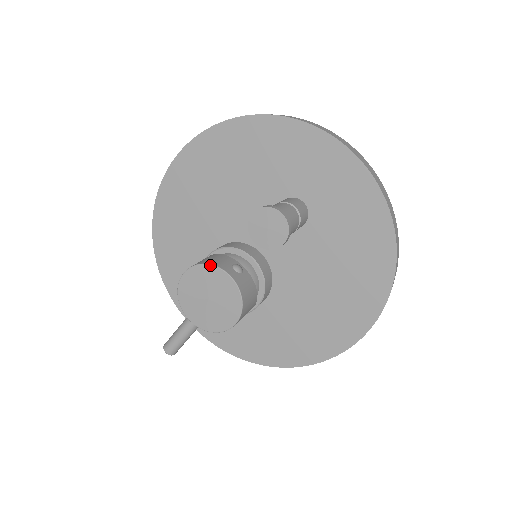
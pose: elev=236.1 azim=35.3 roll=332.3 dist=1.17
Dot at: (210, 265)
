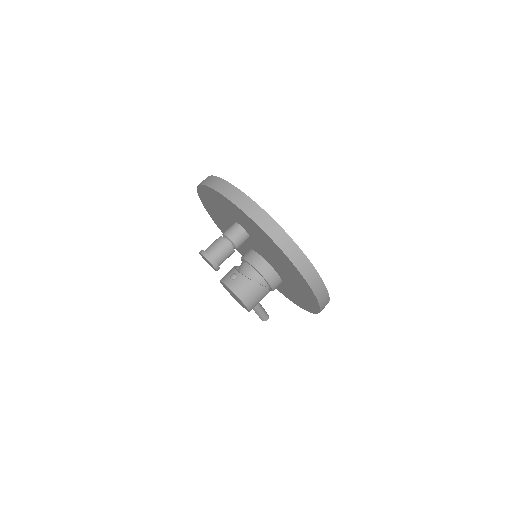
Dot at: (220, 281)
